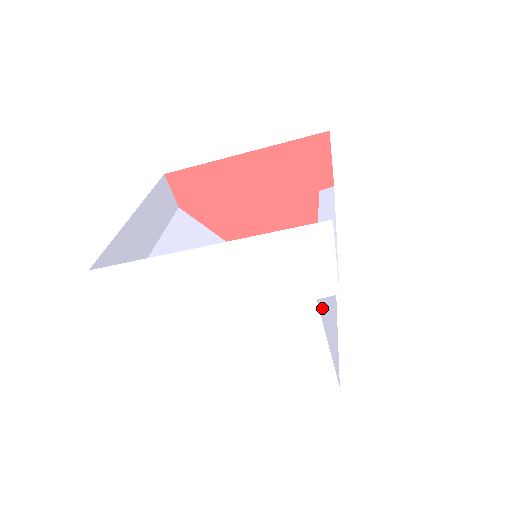
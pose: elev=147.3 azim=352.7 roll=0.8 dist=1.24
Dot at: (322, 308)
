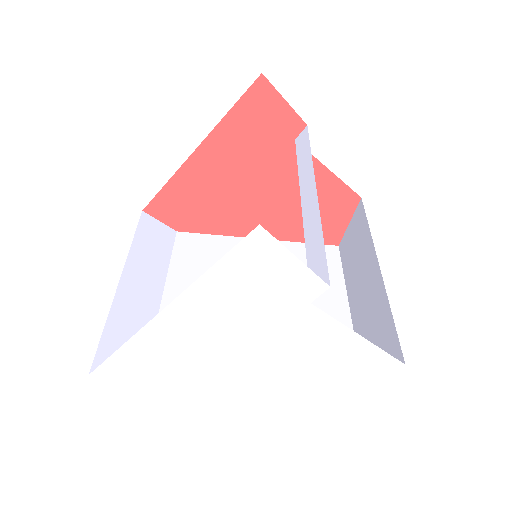
Dot at: (365, 262)
